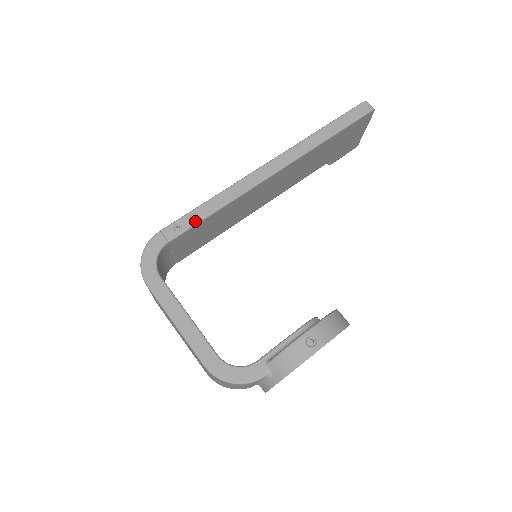
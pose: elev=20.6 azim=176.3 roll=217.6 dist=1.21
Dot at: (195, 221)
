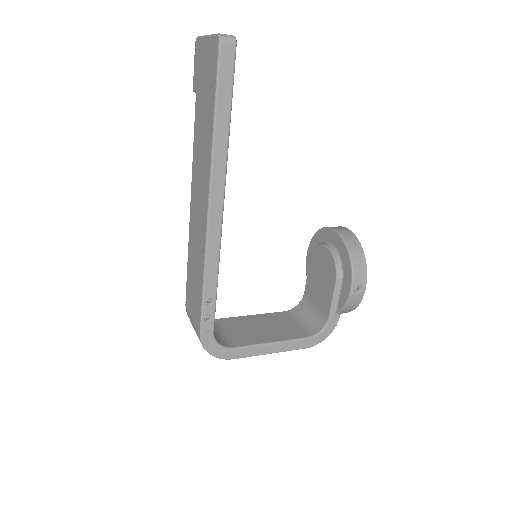
Dot at: (213, 303)
